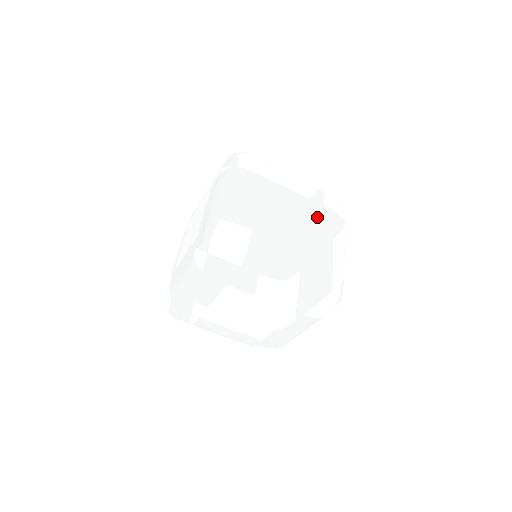
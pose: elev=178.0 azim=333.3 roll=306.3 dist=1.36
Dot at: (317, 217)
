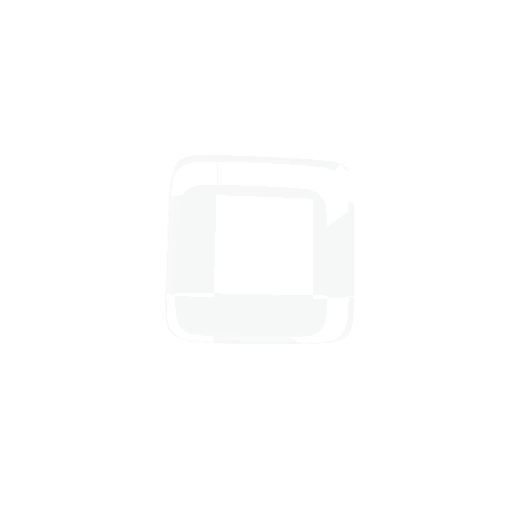
Dot at: occluded
